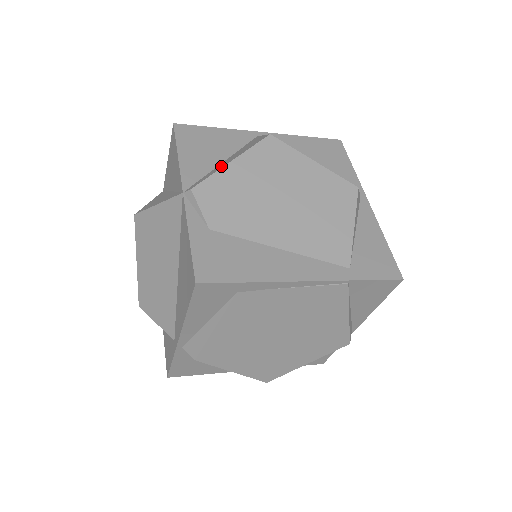
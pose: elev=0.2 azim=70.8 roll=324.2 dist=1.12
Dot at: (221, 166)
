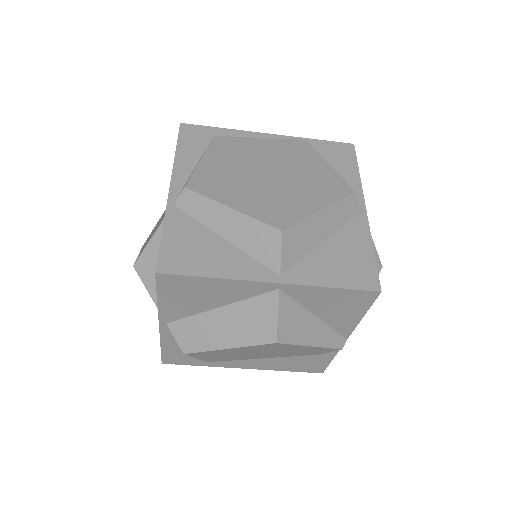
Dot at: occluded
